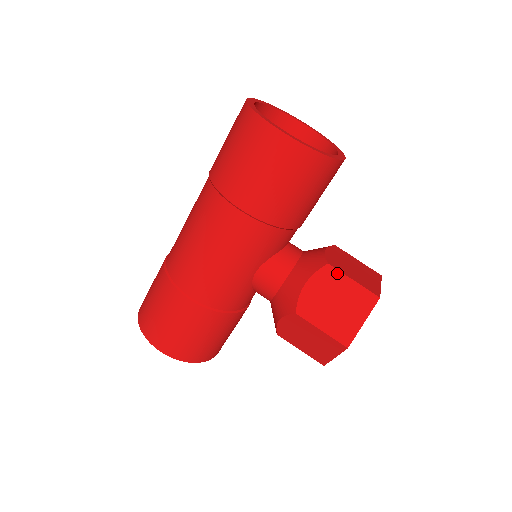
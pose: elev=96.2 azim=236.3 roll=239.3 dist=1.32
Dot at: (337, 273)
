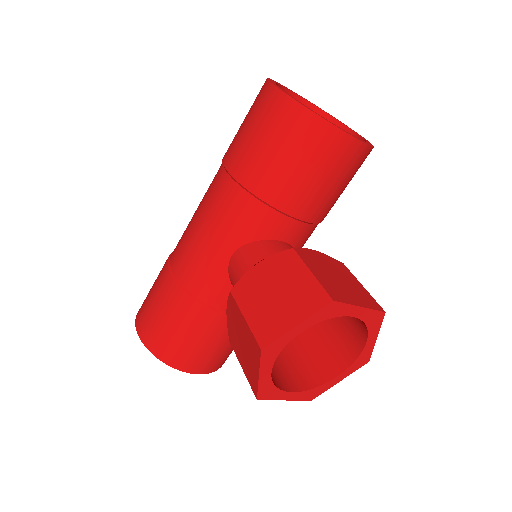
Dot at: (297, 260)
